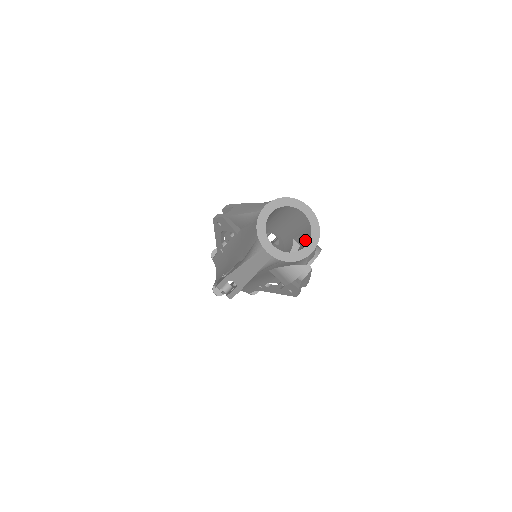
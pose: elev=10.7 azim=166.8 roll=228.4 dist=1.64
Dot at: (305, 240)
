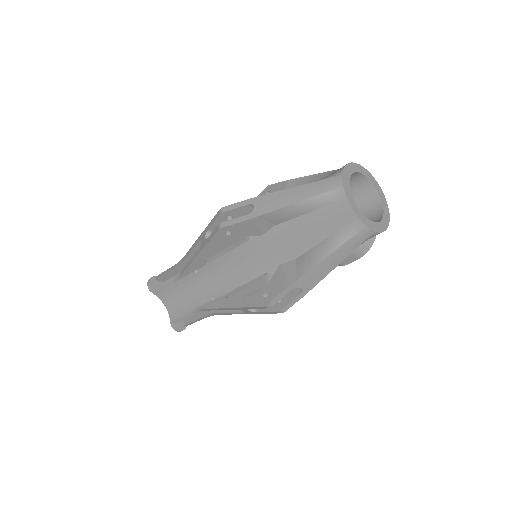
Dot at: (367, 205)
